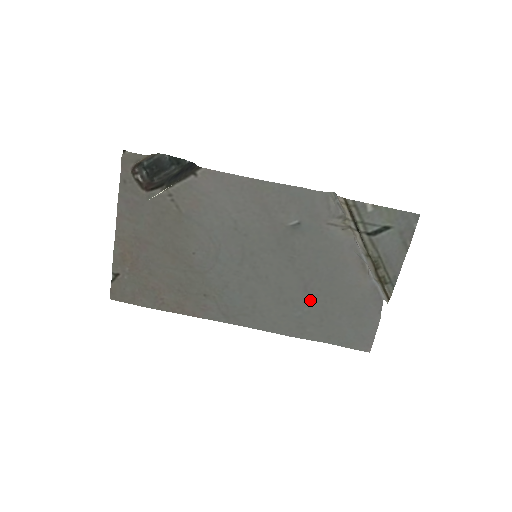
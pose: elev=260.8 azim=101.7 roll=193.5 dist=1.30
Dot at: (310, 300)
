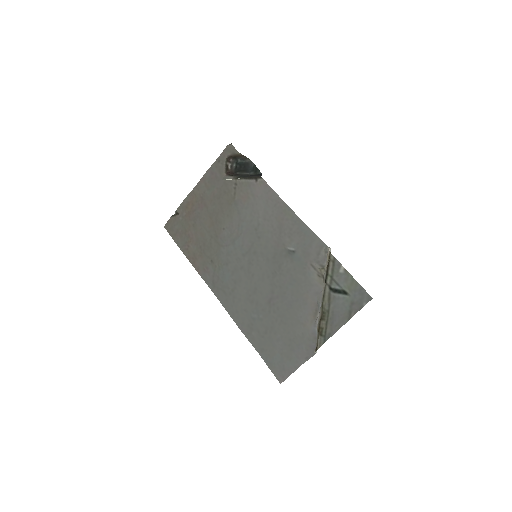
Dot at: (268, 311)
